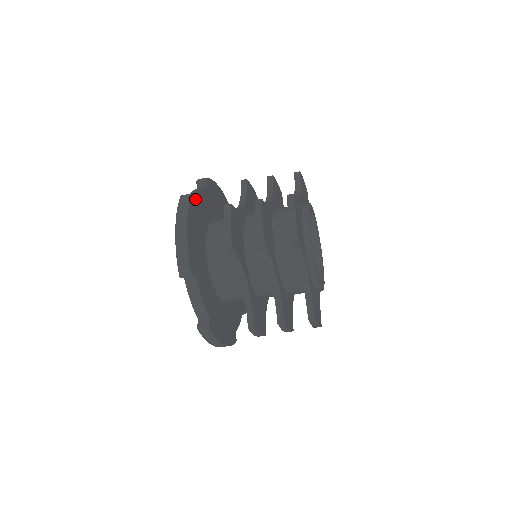
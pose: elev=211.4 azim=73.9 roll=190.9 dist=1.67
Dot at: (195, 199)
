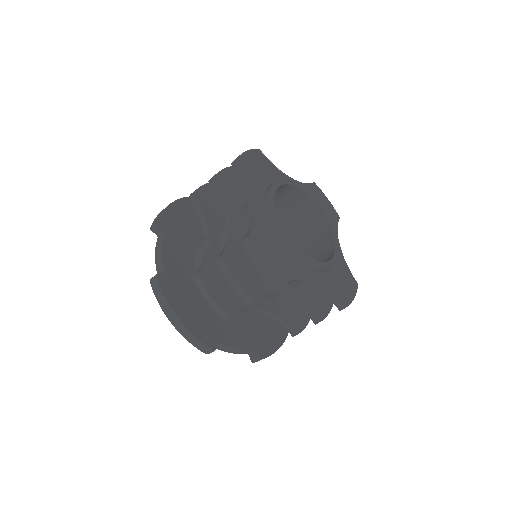
Dot at: (163, 271)
